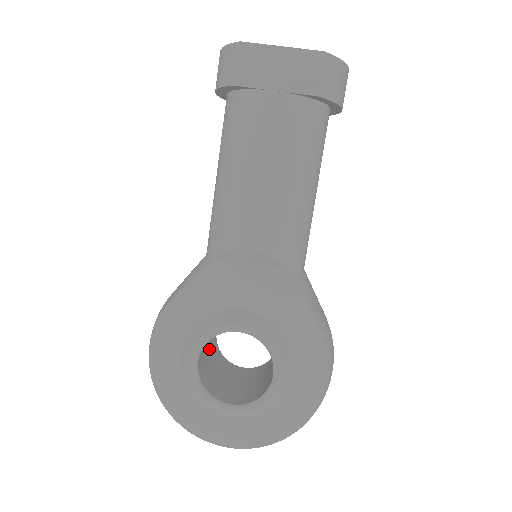
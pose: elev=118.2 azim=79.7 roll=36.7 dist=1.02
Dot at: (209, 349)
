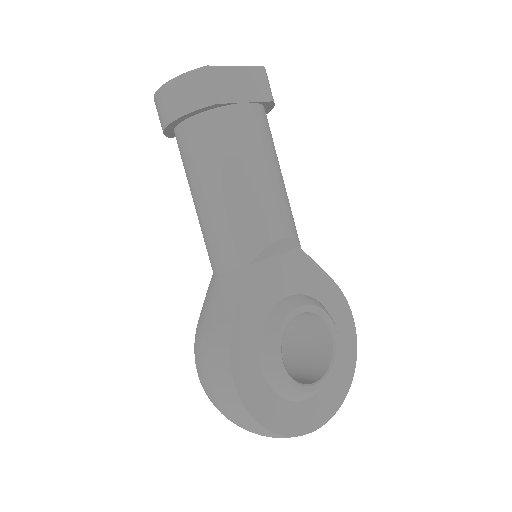
Dot at: occluded
